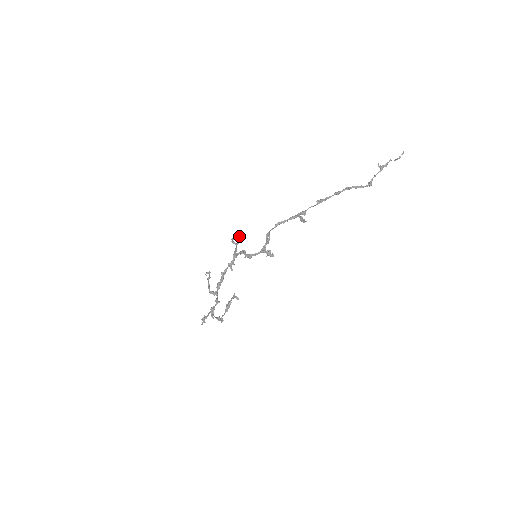
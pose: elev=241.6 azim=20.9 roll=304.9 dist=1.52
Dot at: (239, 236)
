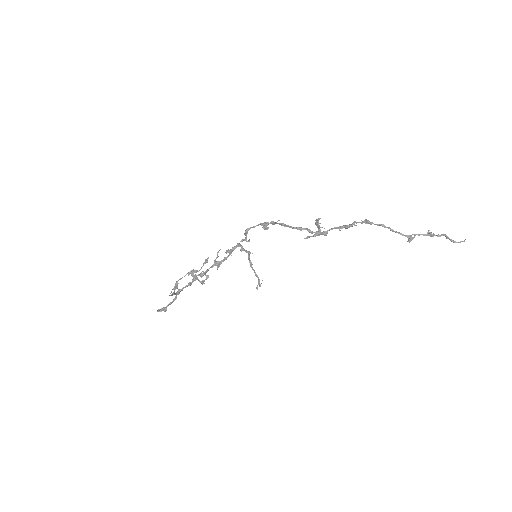
Dot at: occluded
